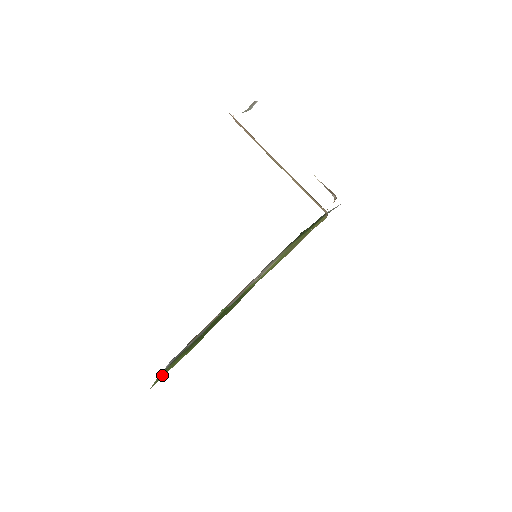
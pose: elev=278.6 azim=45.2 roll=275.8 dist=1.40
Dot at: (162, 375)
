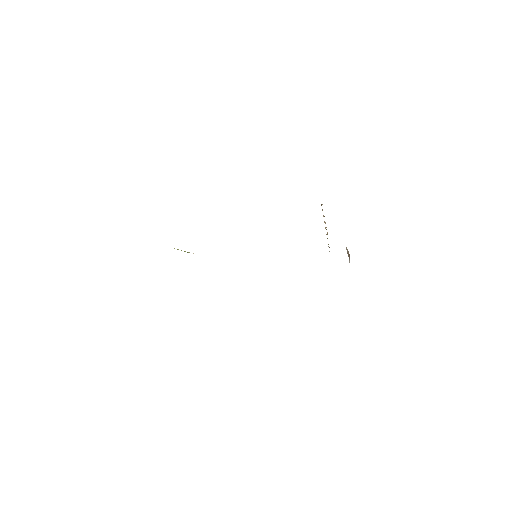
Dot at: occluded
